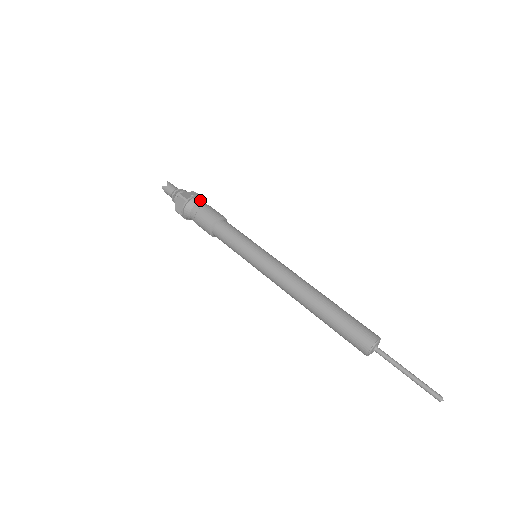
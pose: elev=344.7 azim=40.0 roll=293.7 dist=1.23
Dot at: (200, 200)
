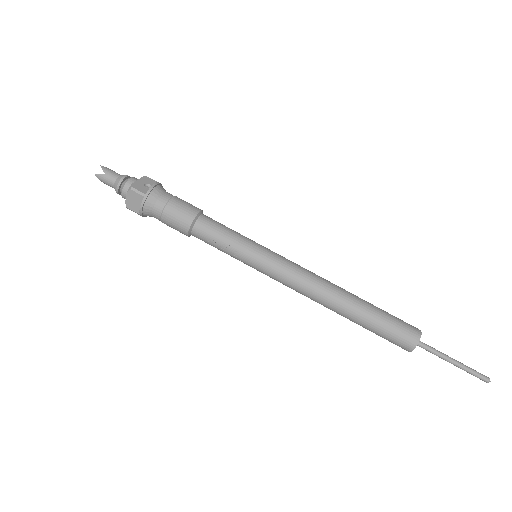
Dot at: (161, 191)
